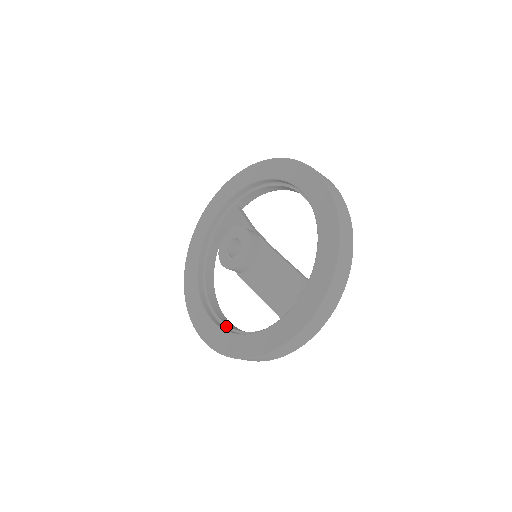
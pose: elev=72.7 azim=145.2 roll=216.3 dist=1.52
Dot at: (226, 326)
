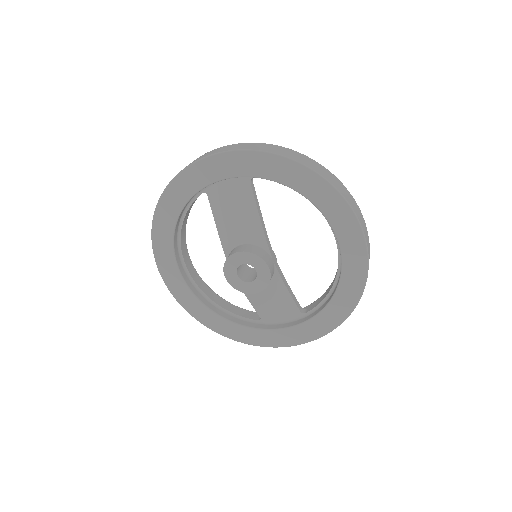
Dot at: (199, 289)
